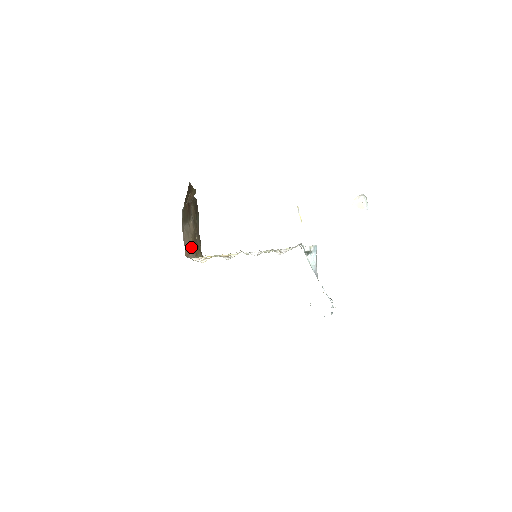
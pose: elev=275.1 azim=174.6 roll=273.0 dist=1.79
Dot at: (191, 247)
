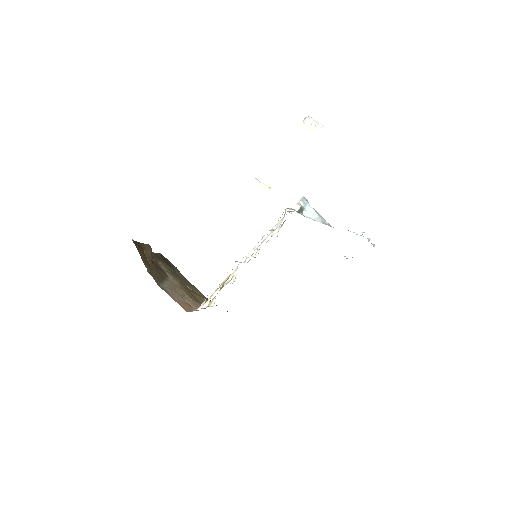
Dot at: (188, 300)
